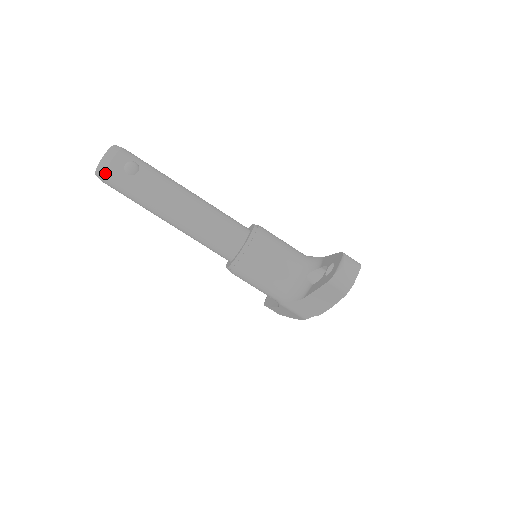
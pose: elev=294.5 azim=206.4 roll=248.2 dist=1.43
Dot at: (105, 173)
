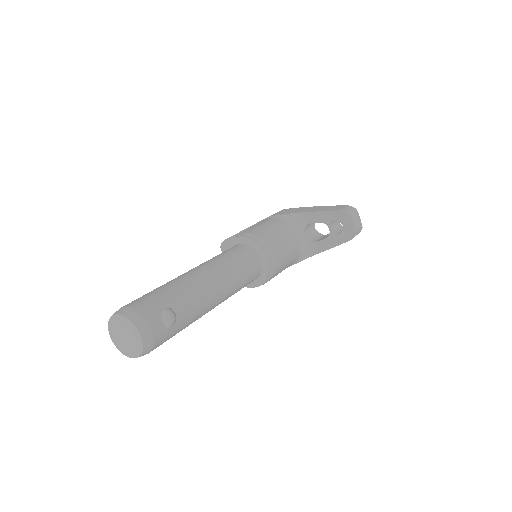
Dot at: (152, 349)
